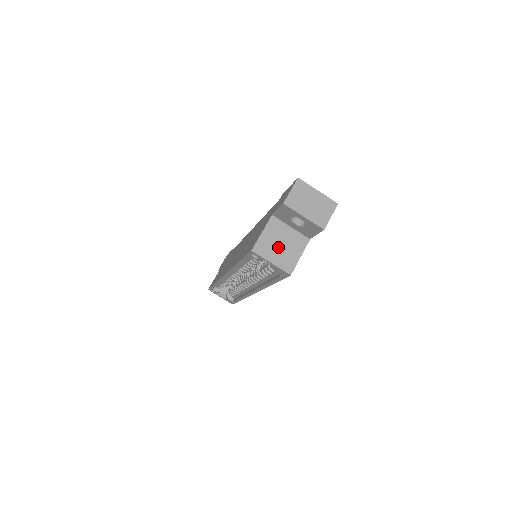
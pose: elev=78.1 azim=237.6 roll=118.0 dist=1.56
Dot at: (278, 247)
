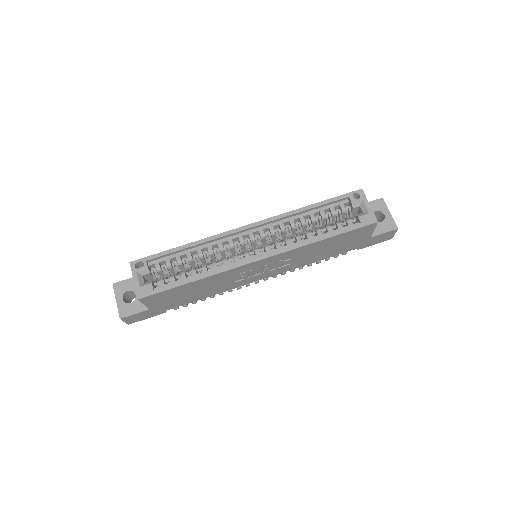
Dot at: occluded
